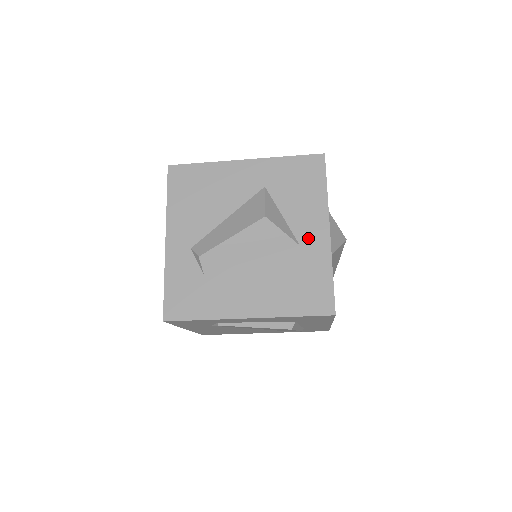
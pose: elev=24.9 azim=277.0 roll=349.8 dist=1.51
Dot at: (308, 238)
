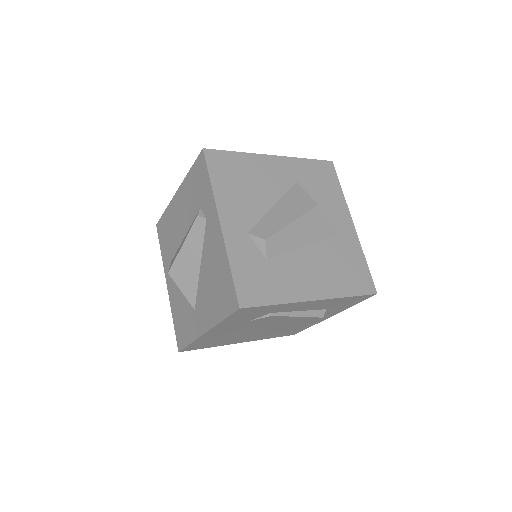
Dot at: (341, 229)
